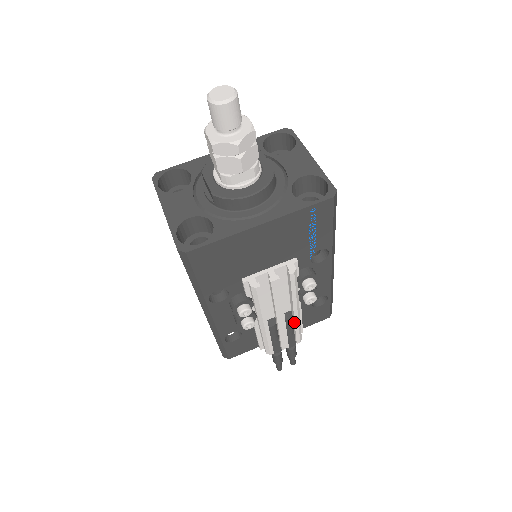
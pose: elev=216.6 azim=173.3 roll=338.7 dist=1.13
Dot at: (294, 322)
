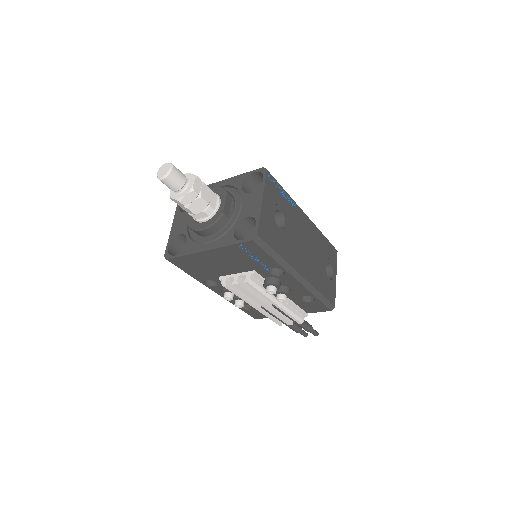
Dot at: (281, 310)
